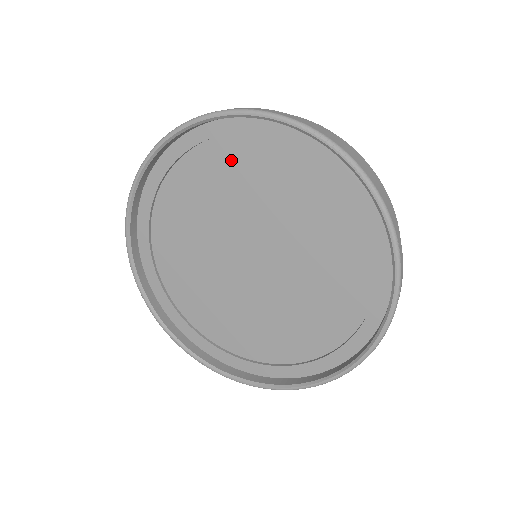
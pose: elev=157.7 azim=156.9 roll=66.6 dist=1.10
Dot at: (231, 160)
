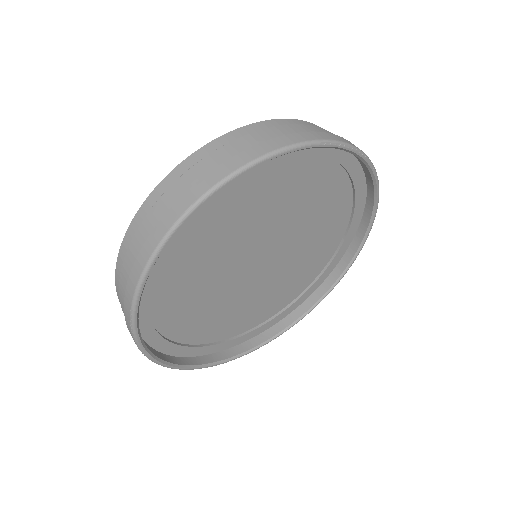
Dot at: (234, 200)
